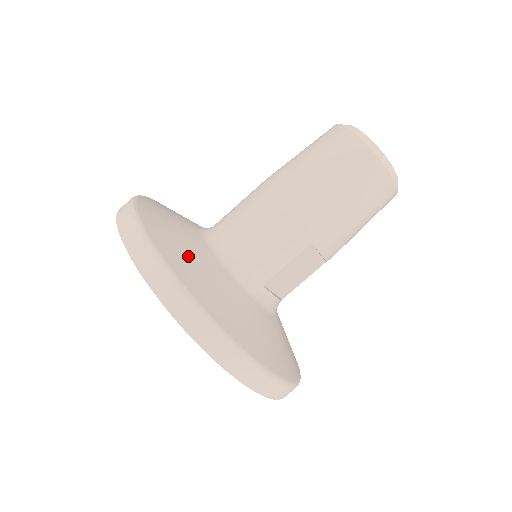
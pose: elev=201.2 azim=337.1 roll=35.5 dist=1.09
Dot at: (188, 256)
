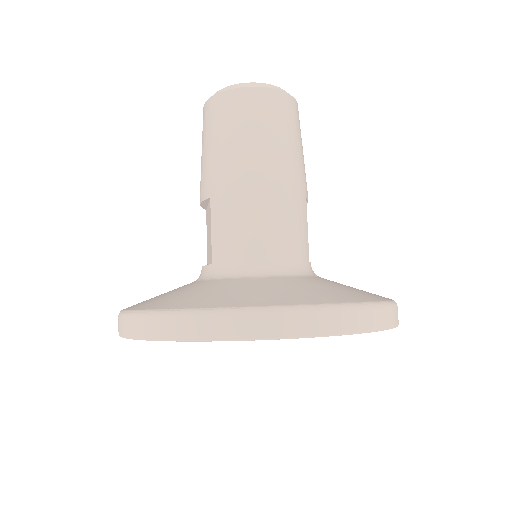
Dot at: (295, 291)
